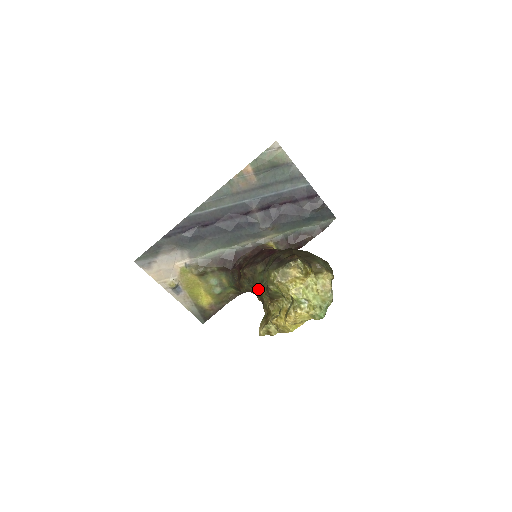
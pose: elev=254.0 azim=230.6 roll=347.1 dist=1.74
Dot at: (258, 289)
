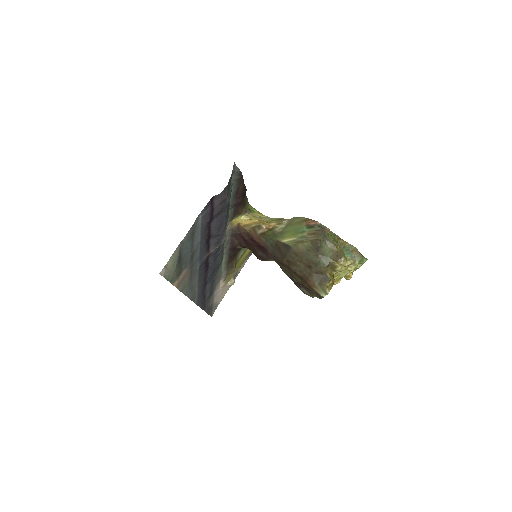
Dot at: occluded
